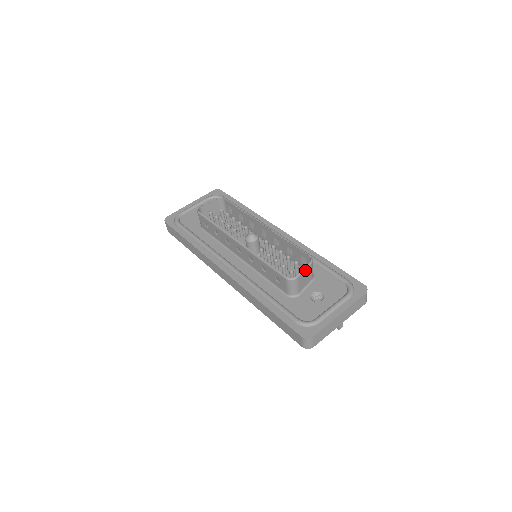
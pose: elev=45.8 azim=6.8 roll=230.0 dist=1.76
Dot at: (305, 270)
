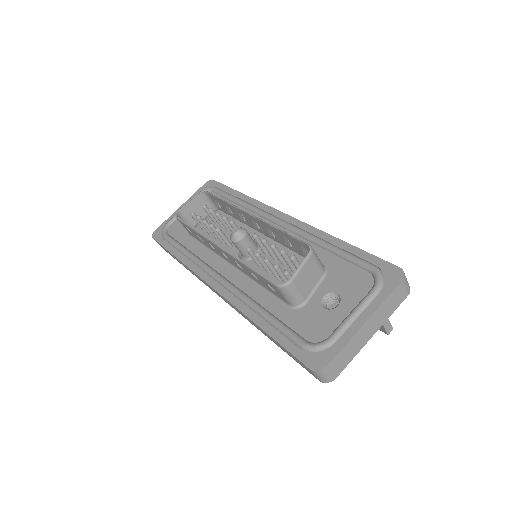
Dot at: (302, 267)
